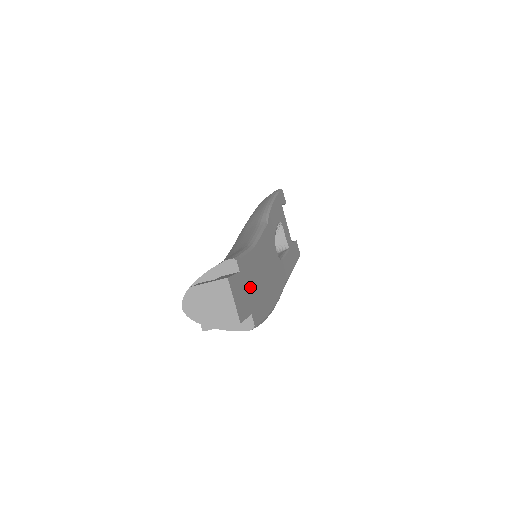
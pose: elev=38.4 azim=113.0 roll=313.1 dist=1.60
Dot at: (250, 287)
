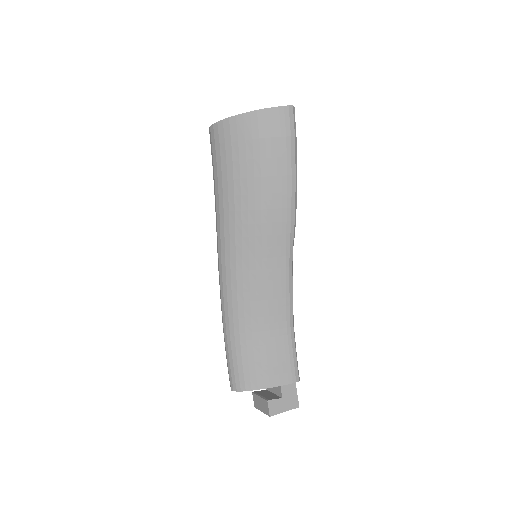
Dot at: occluded
